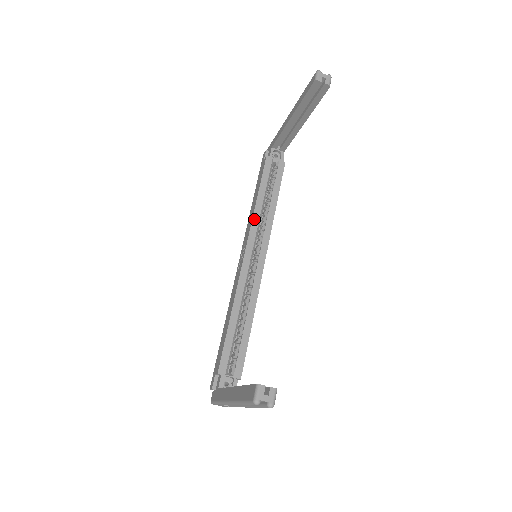
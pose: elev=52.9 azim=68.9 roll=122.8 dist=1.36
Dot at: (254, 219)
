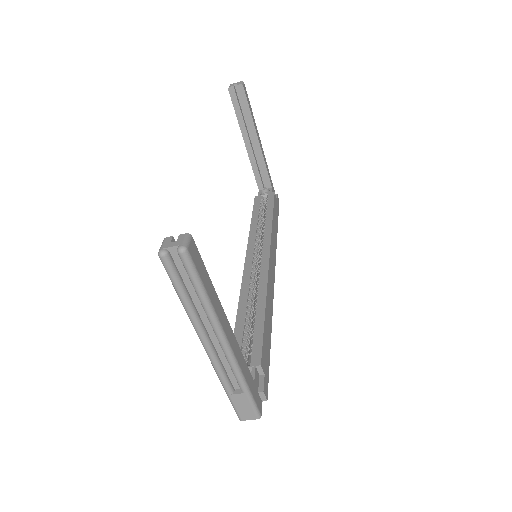
Dot at: (250, 236)
